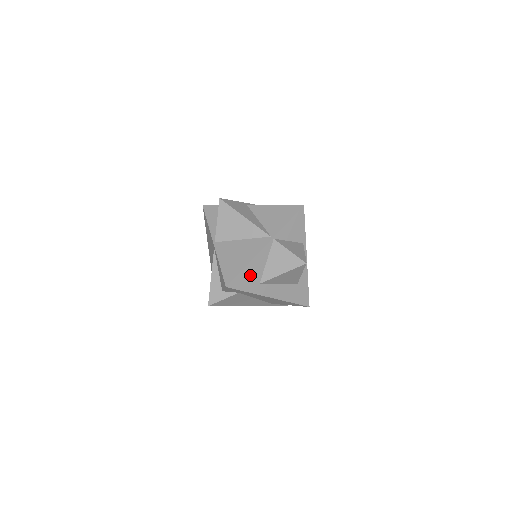
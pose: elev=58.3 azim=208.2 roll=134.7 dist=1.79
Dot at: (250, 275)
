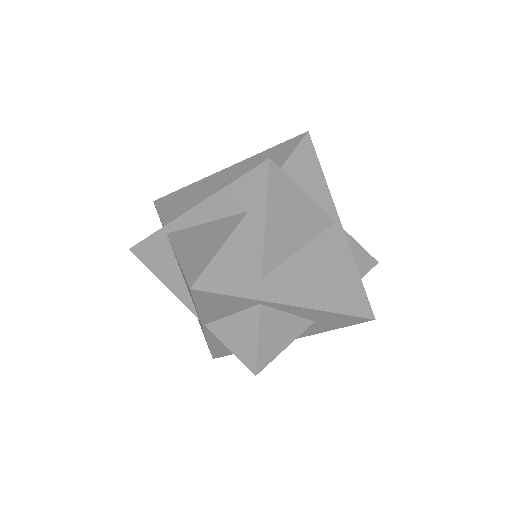
Dot at: occluded
